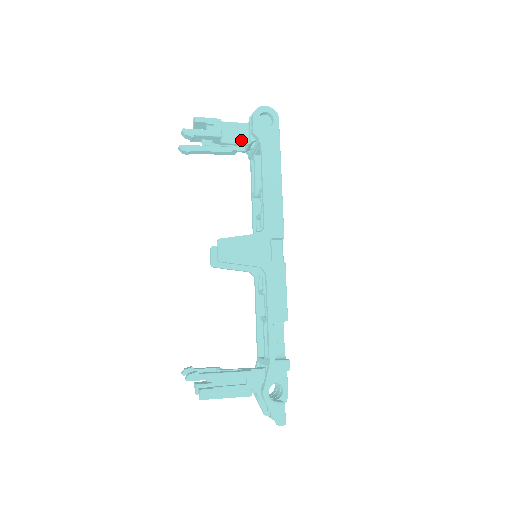
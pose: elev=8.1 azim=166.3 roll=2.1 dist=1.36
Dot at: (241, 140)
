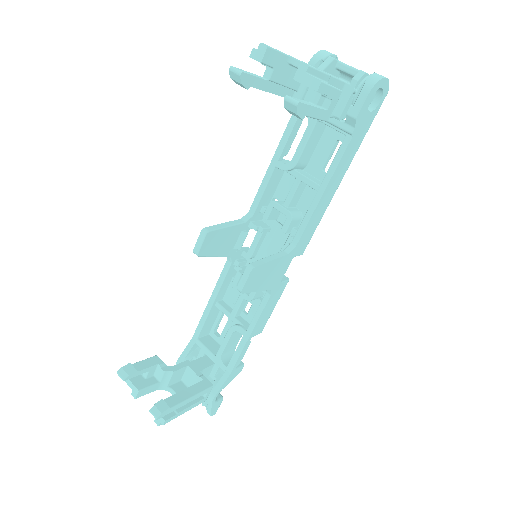
Dot at: occluded
